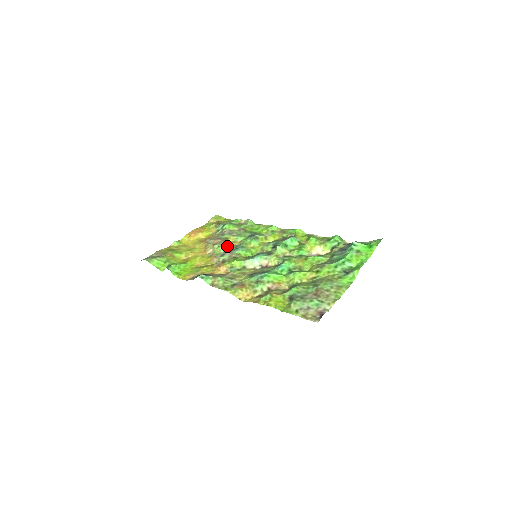
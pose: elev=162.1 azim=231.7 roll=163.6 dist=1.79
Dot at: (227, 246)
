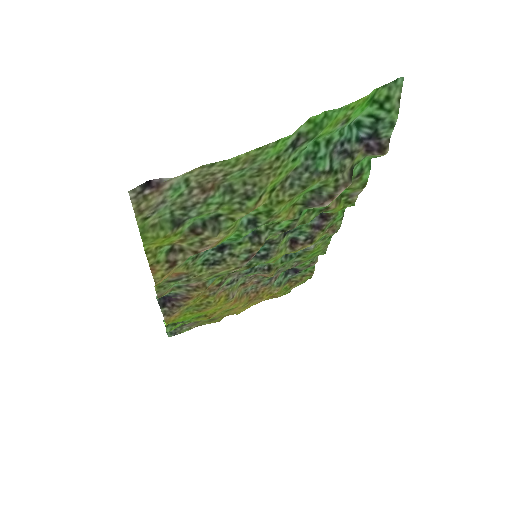
Dot at: (249, 275)
